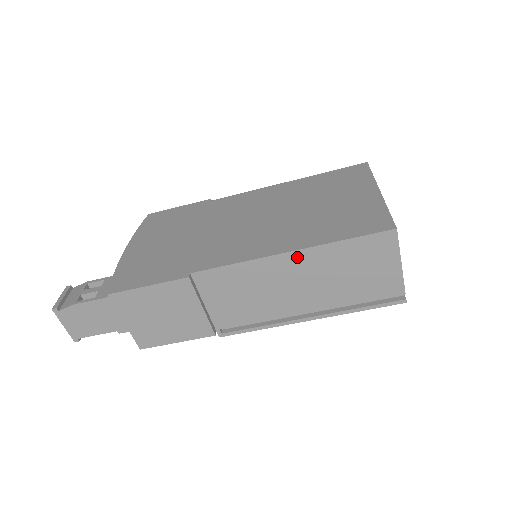
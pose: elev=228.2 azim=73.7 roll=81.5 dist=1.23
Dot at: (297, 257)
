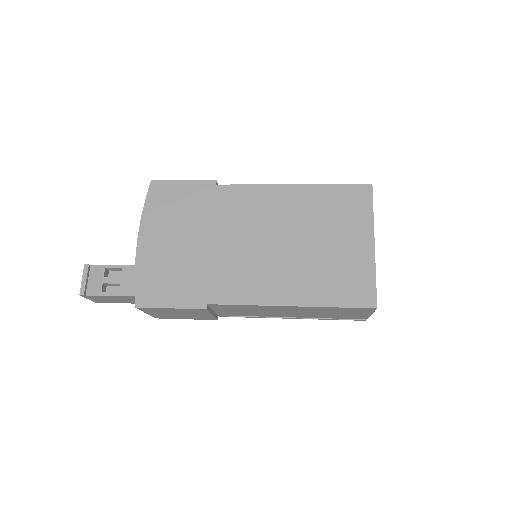
Dot at: (296, 307)
